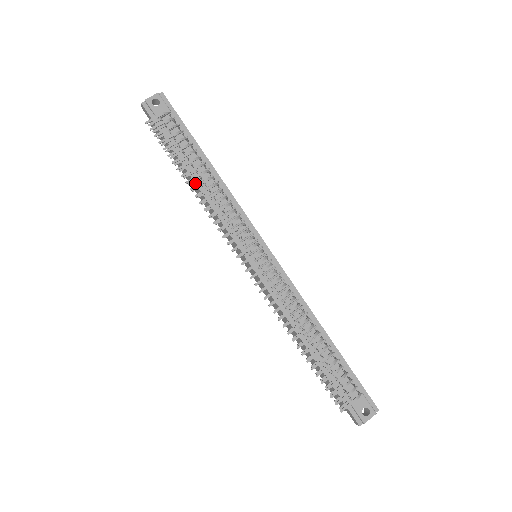
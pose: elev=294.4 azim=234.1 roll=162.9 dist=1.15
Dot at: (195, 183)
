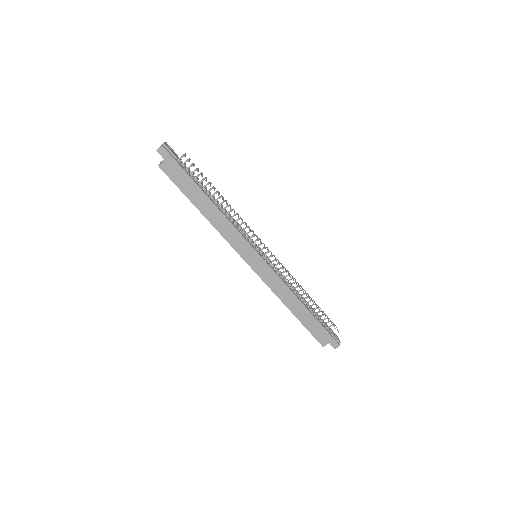
Dot at: (215, 205)
